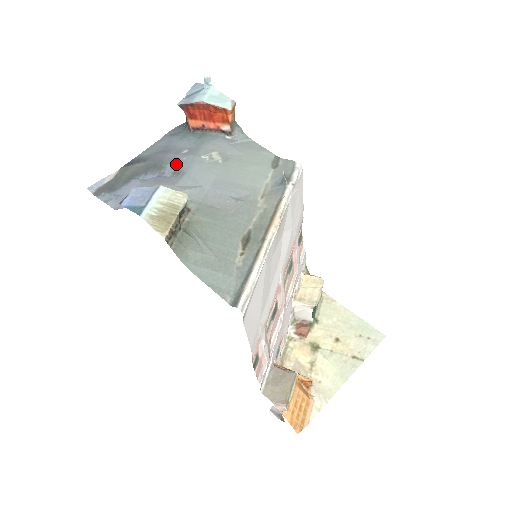
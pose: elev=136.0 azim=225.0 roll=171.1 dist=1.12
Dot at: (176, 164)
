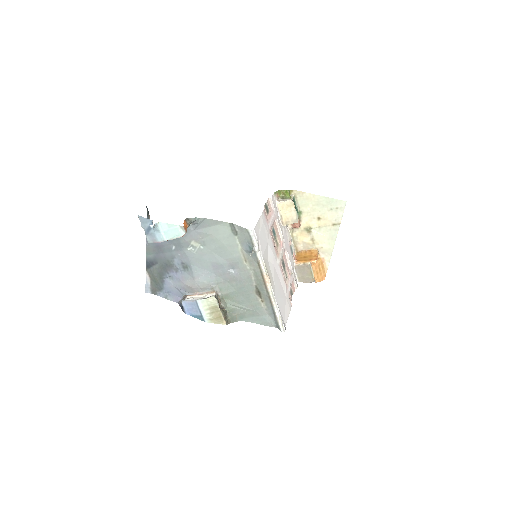
Dot at: (178, 261)
